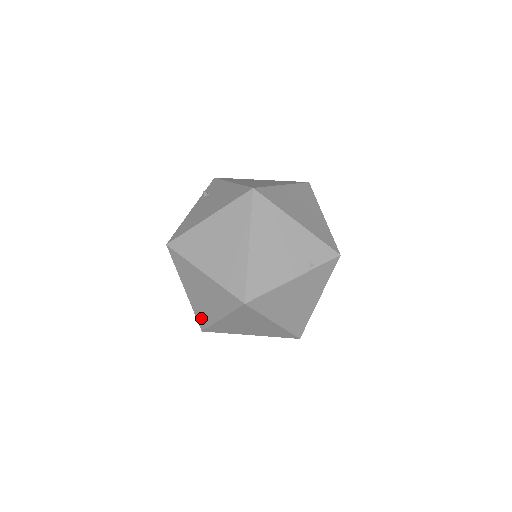
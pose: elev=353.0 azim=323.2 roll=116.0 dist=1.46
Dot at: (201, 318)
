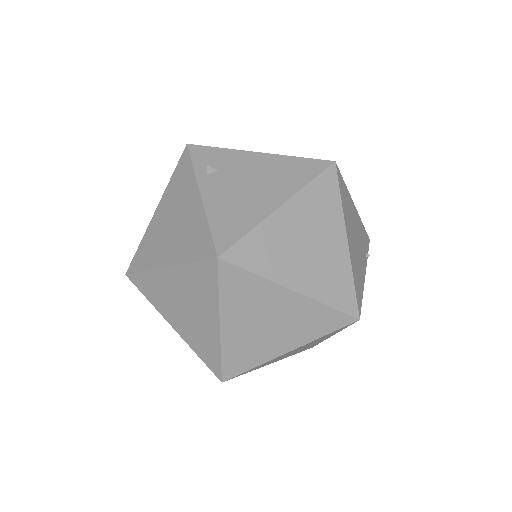
Dot at: (235, 362)
